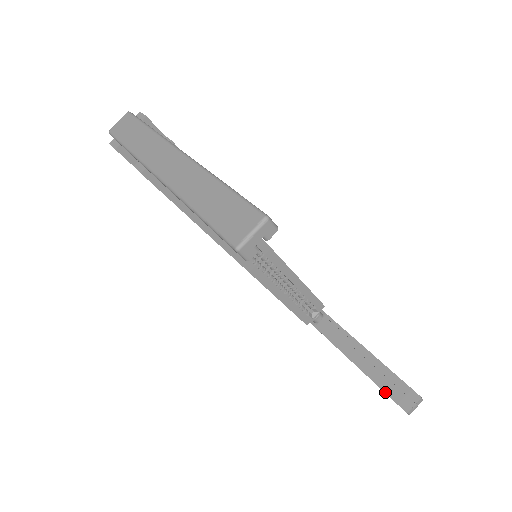
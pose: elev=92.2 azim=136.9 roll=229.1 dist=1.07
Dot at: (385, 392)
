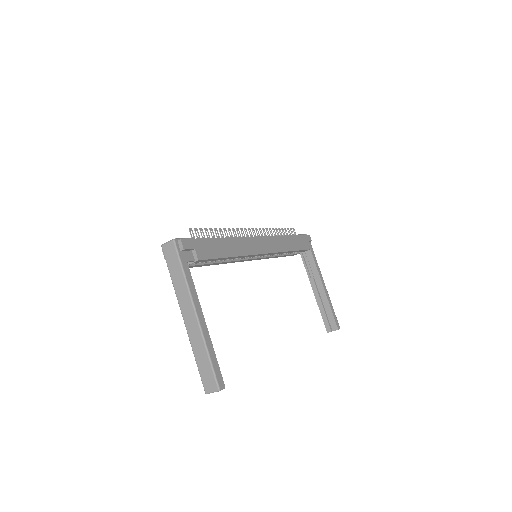
Dot at: (322, 316)
